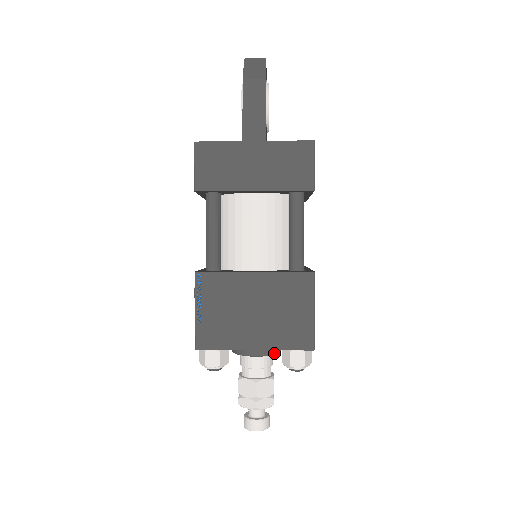
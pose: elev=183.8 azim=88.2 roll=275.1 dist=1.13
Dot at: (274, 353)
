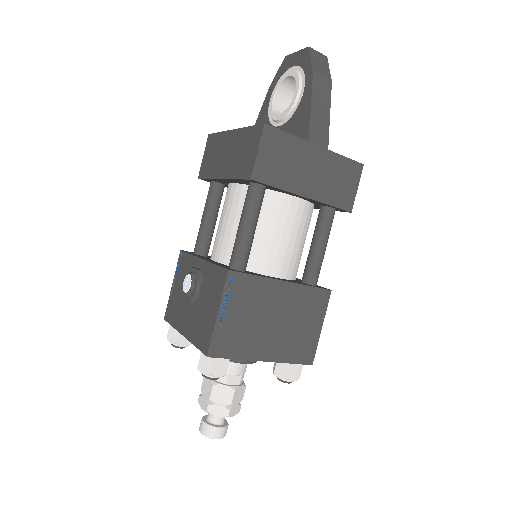
Dot at: occluded
